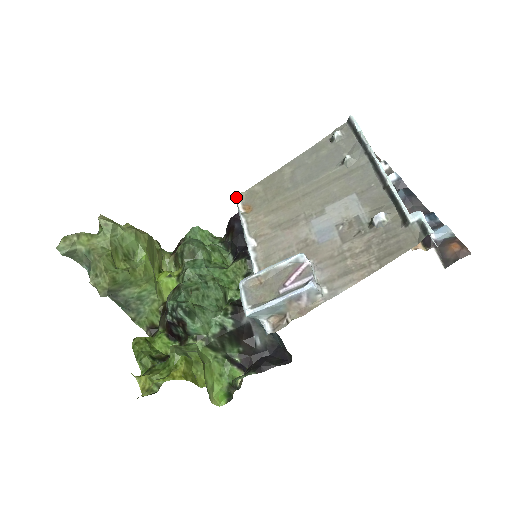
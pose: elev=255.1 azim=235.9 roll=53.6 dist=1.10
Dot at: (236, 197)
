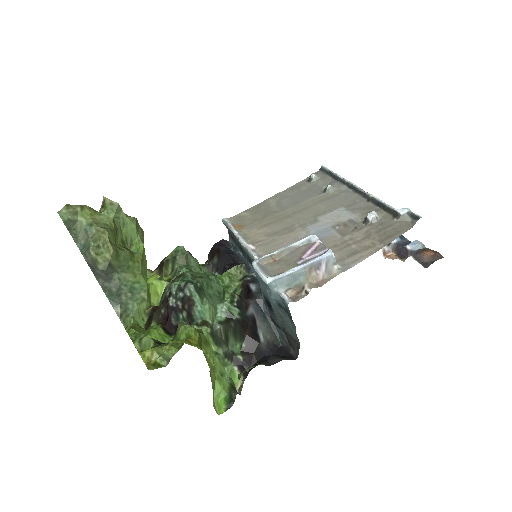
Dot at: (224, 220)
